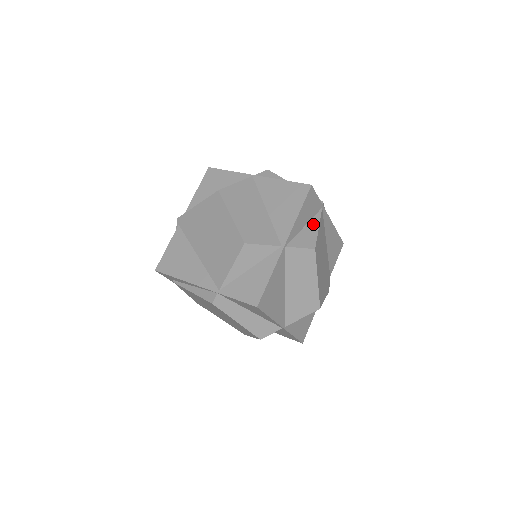
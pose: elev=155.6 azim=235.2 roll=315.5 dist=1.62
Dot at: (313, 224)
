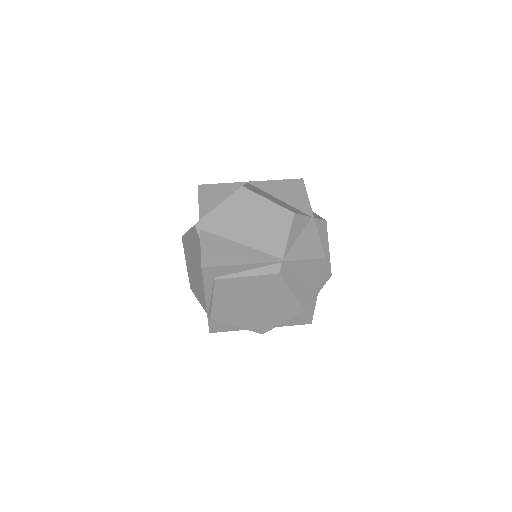
Dot at: occluded
